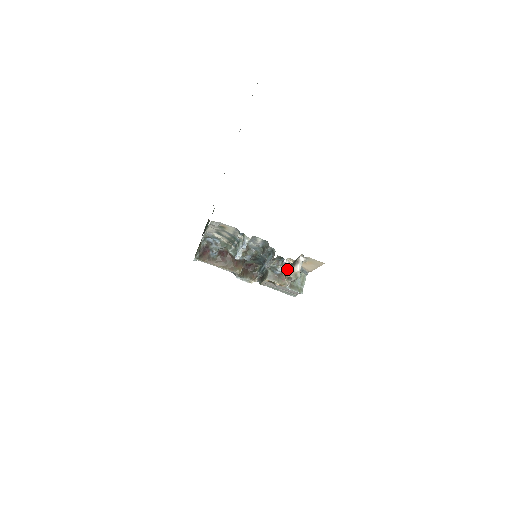
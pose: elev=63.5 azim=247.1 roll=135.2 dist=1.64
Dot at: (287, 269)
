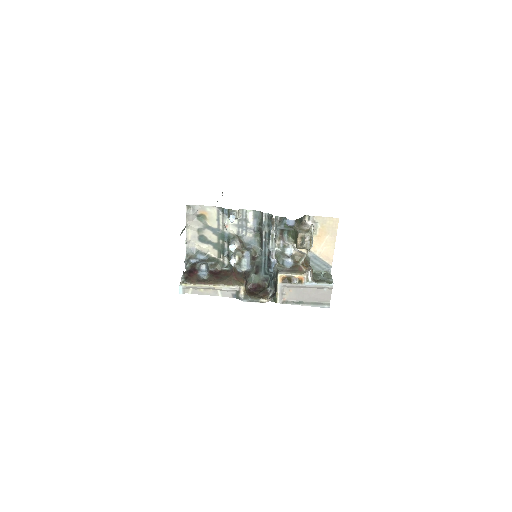
Dot at: (296, 236)
